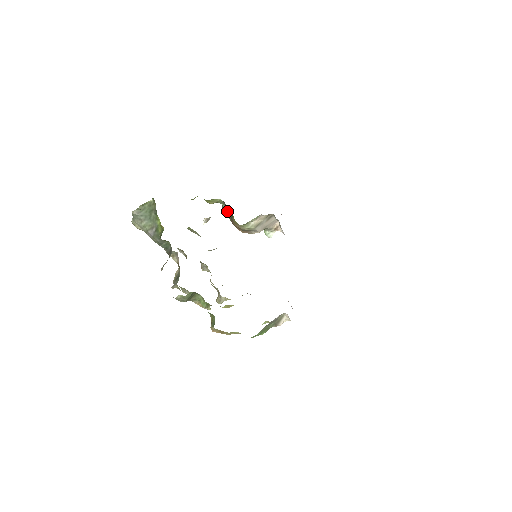
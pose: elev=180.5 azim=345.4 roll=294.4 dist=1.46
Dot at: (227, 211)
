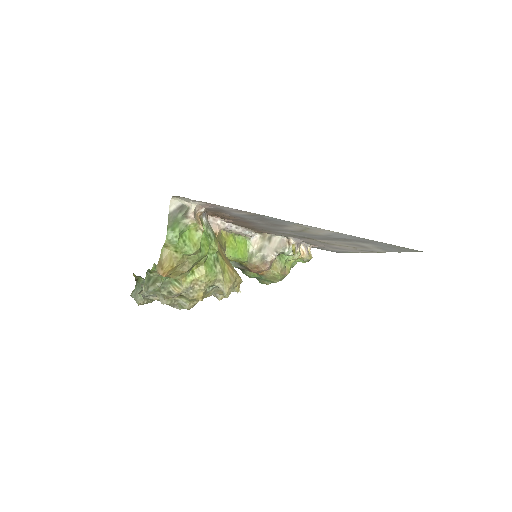
Dot at: (239, 267)
